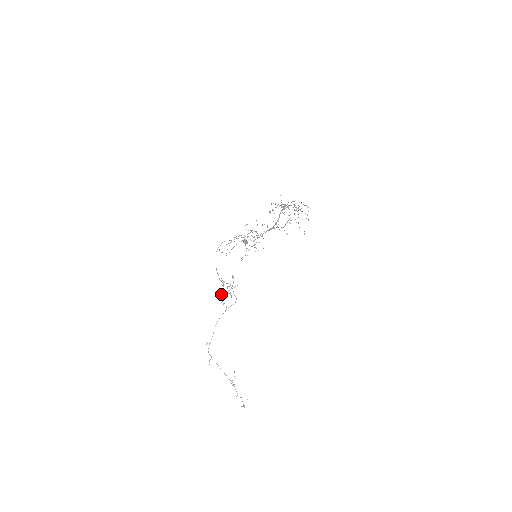
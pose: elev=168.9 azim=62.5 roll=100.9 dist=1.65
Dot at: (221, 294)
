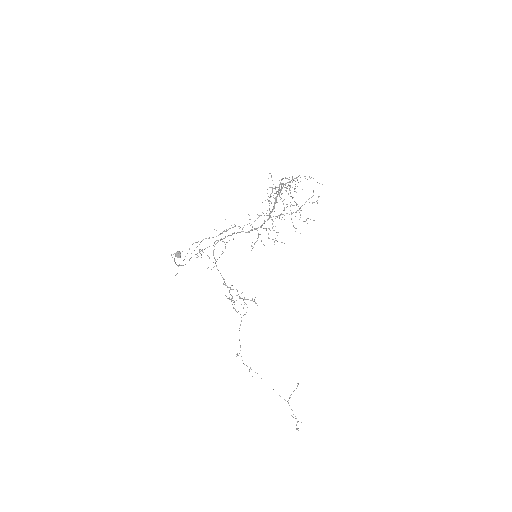
Dot at: occluded
